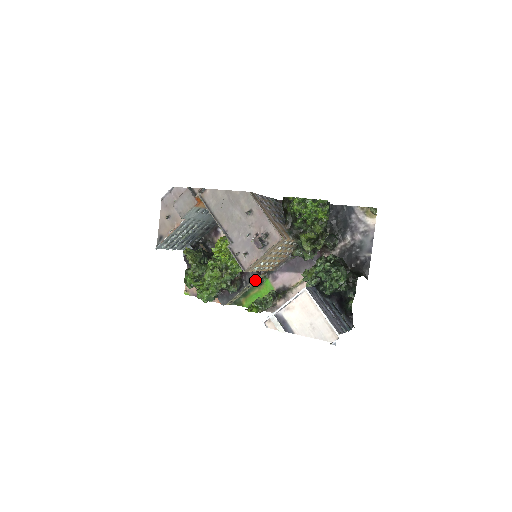
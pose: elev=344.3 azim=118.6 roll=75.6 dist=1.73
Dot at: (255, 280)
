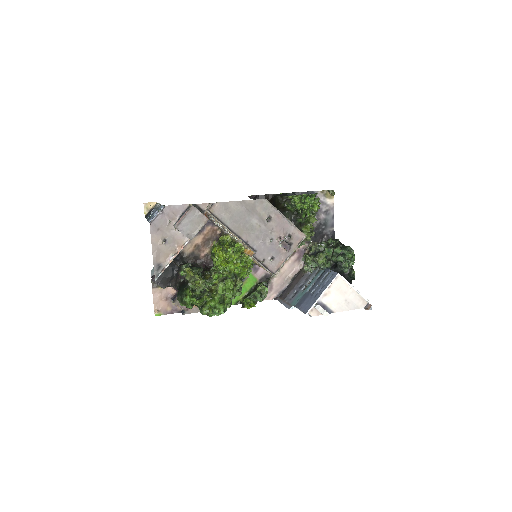
Dot at: occluded
